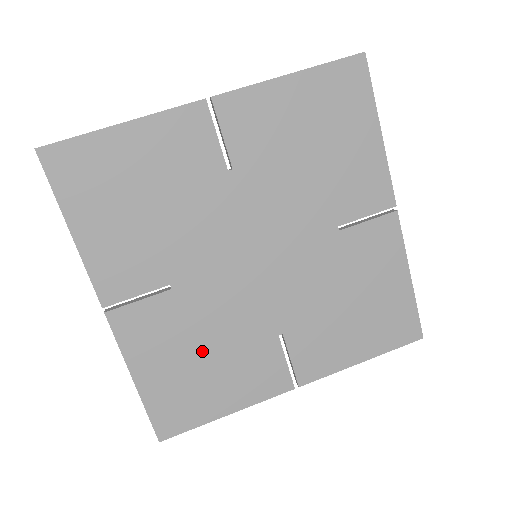
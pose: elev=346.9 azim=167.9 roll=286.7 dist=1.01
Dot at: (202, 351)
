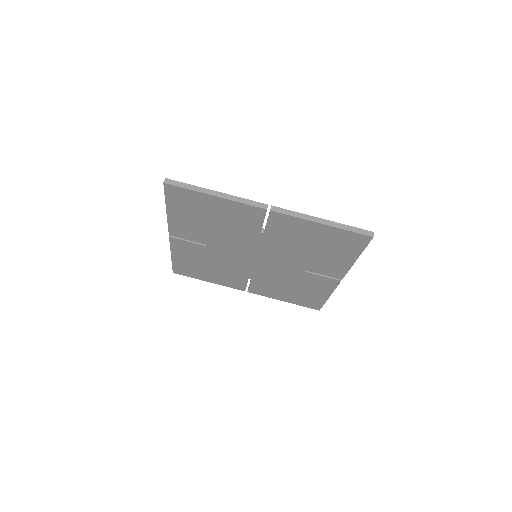
Dot at: (209, 265)
